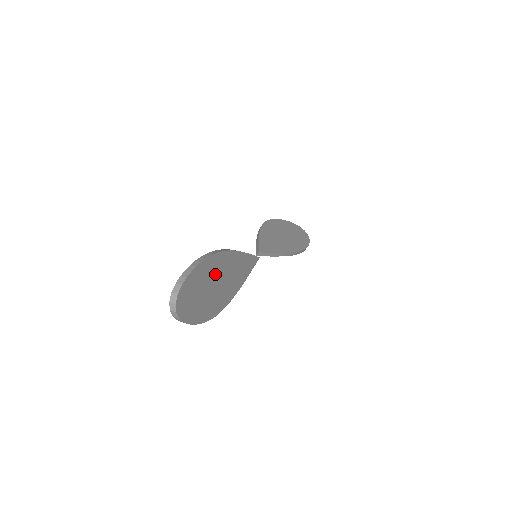
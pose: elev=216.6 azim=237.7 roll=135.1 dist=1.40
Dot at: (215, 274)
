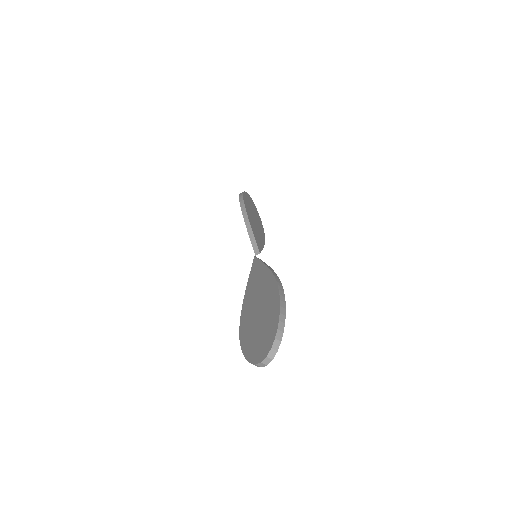
Dot at: occluded
